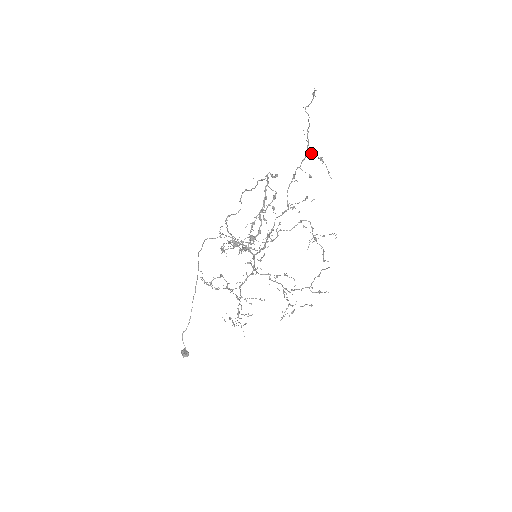
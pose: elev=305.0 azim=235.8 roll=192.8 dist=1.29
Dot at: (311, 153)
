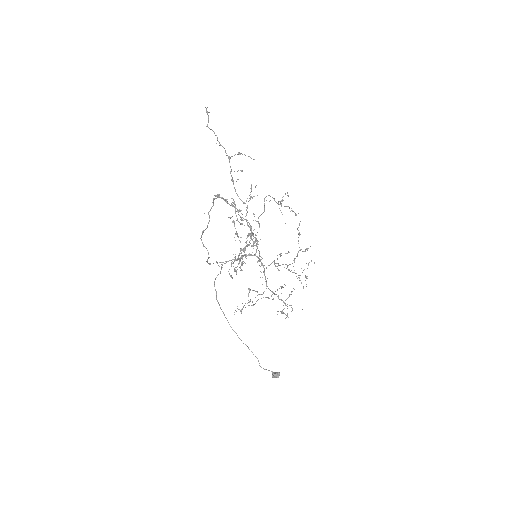
Dot at: occluded
